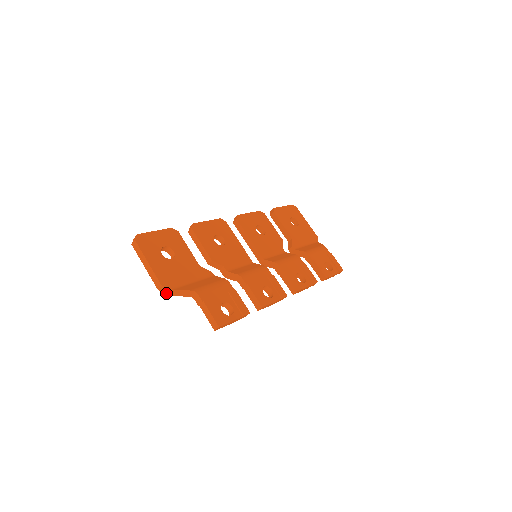
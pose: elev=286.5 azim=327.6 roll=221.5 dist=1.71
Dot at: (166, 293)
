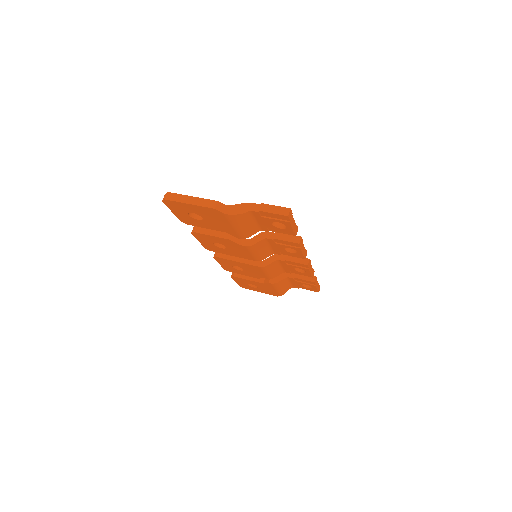
Dot at: (223, 213)
